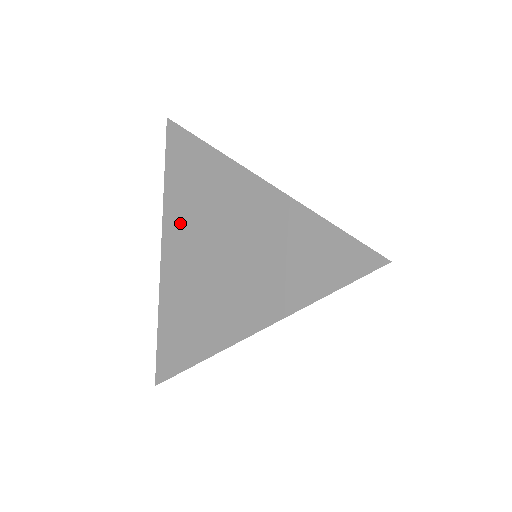
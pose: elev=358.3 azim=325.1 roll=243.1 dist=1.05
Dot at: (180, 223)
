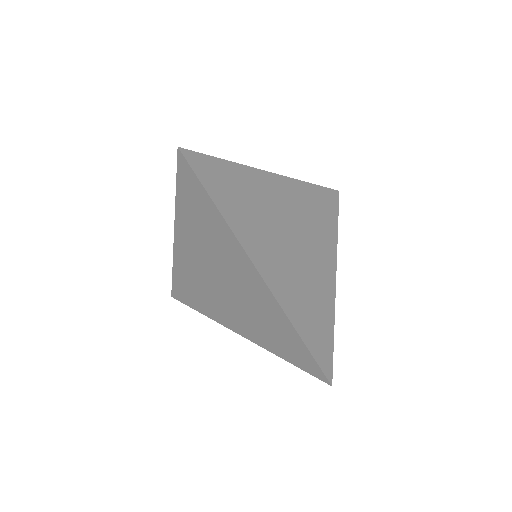
Dot at: (190, 237)
